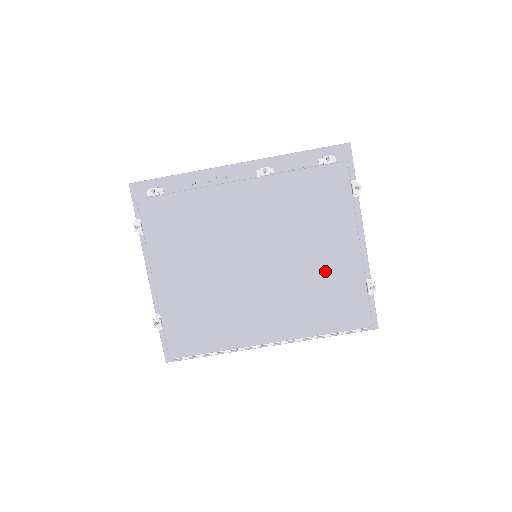
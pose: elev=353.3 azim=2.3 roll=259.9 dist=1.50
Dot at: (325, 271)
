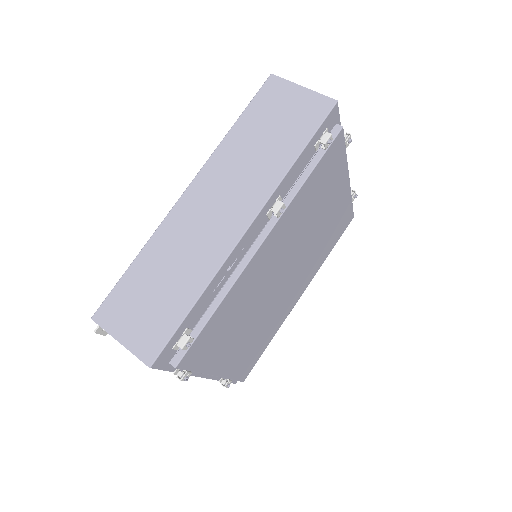
Dot at: (329, 222)
